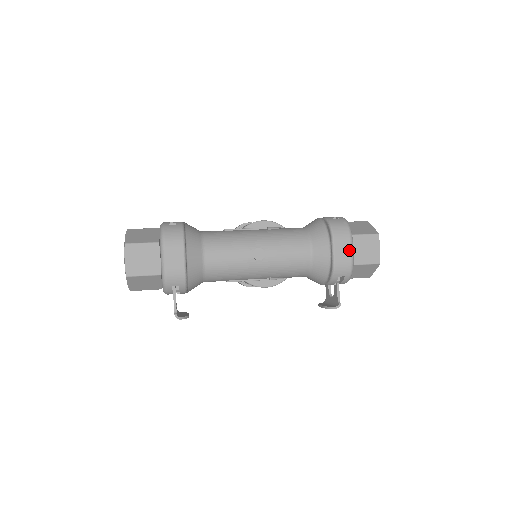
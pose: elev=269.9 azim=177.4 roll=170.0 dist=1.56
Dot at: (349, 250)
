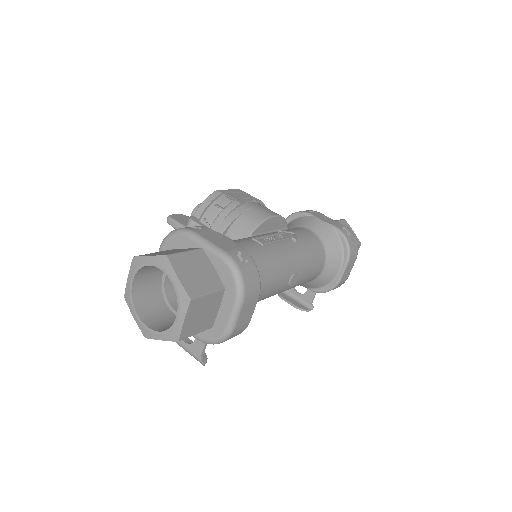
Dot at: (351, 269)
